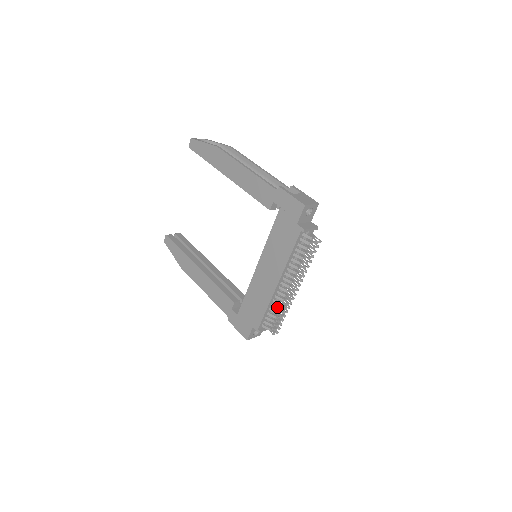
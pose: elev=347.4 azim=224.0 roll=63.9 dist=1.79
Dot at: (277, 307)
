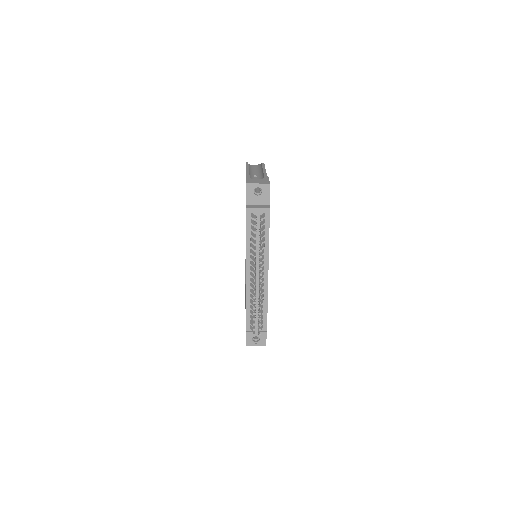
Dot at: occluded
